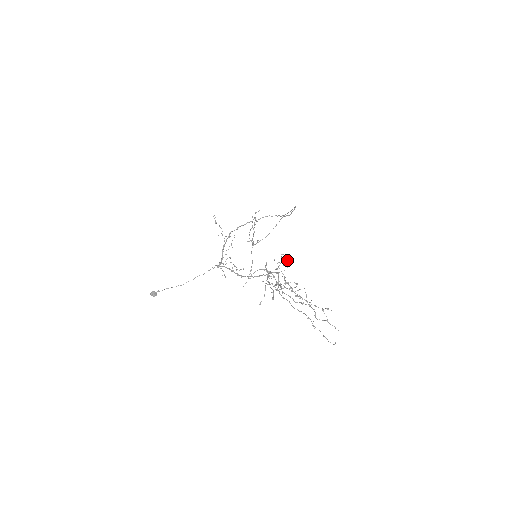
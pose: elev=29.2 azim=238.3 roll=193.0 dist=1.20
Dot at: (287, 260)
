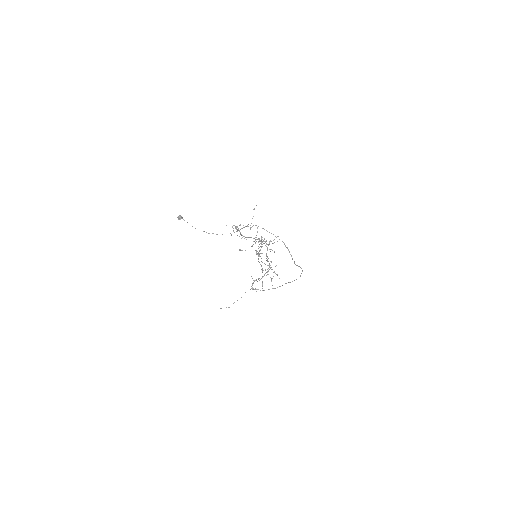
Dot at: (279, 239)
